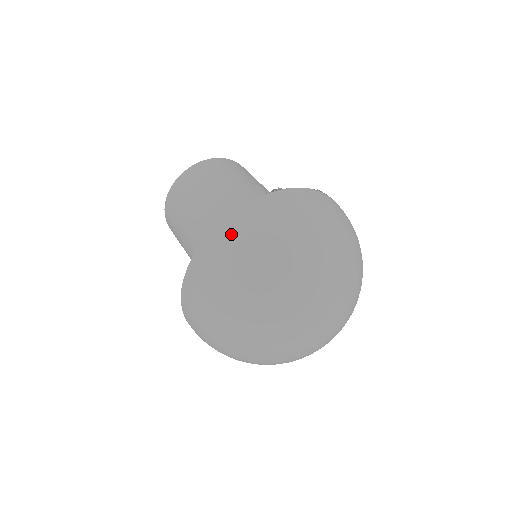
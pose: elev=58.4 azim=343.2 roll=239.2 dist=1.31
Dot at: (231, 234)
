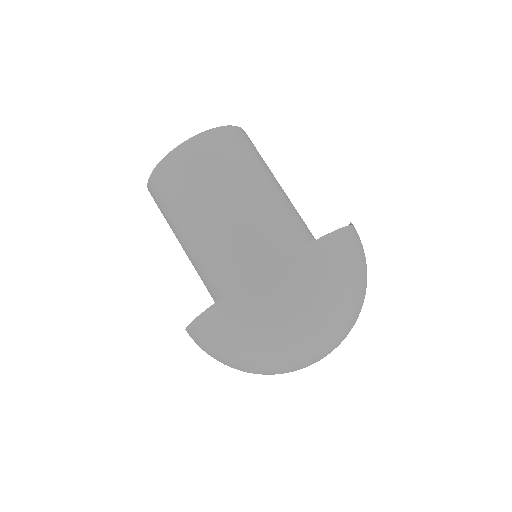
Dot at: (331, 255)
